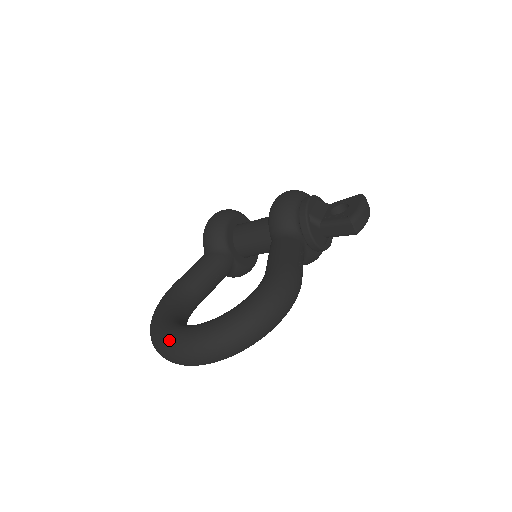
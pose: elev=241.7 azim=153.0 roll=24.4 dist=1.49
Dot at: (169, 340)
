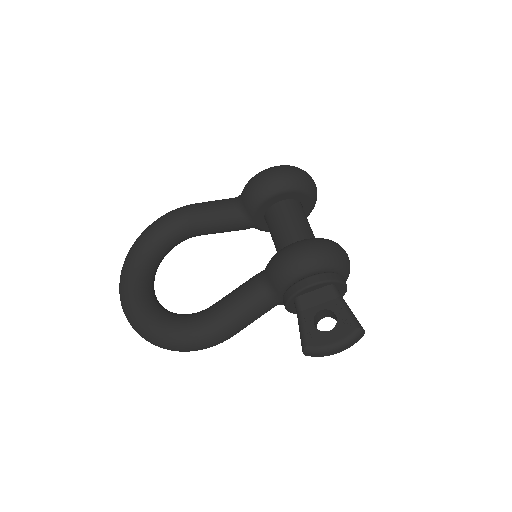
Dot at: (122, 279)
